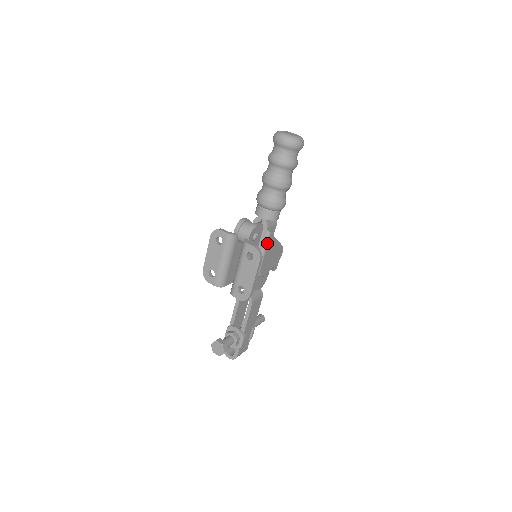
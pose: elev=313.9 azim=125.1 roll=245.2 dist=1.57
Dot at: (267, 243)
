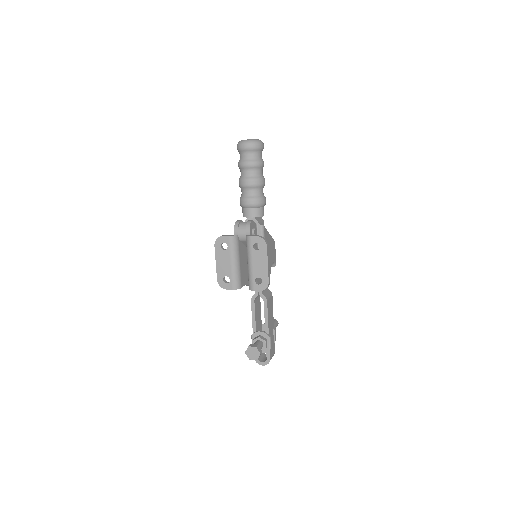
Dot at: (264, 236)
